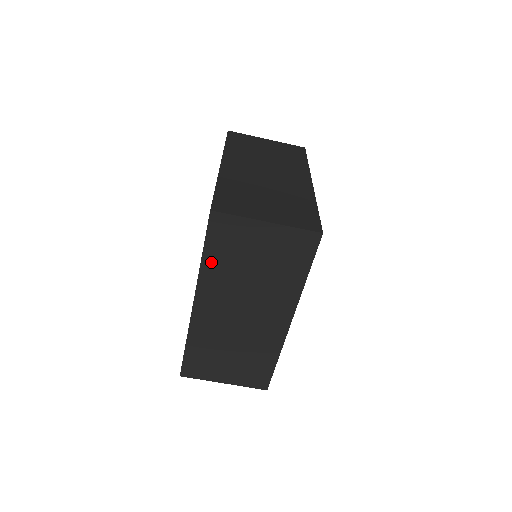
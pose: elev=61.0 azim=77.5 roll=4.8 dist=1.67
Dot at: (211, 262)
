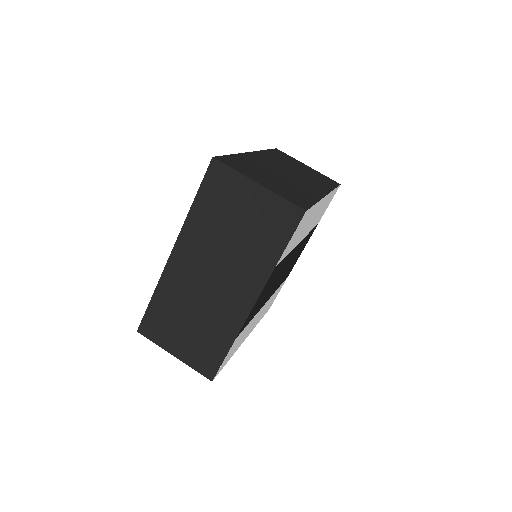
Dot at: (199, 211)
